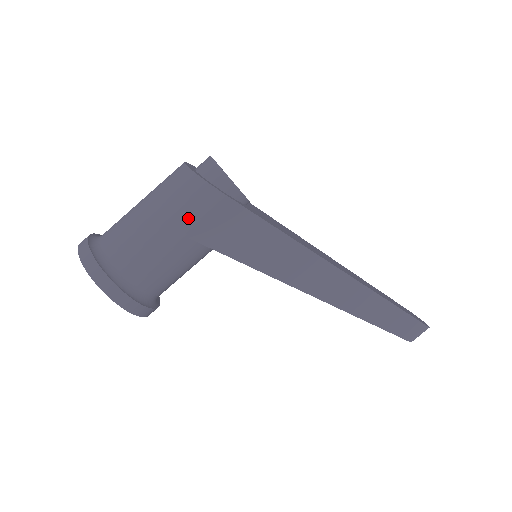
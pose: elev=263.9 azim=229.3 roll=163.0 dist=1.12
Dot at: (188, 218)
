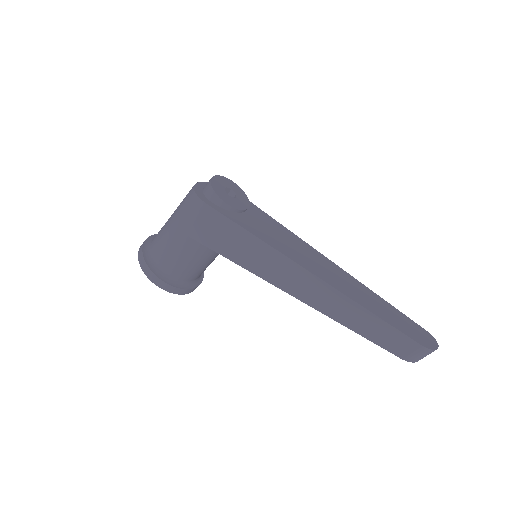
Dot at: (186, 221)
